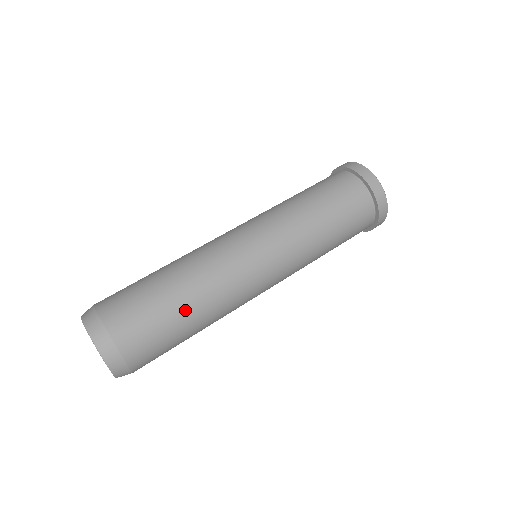
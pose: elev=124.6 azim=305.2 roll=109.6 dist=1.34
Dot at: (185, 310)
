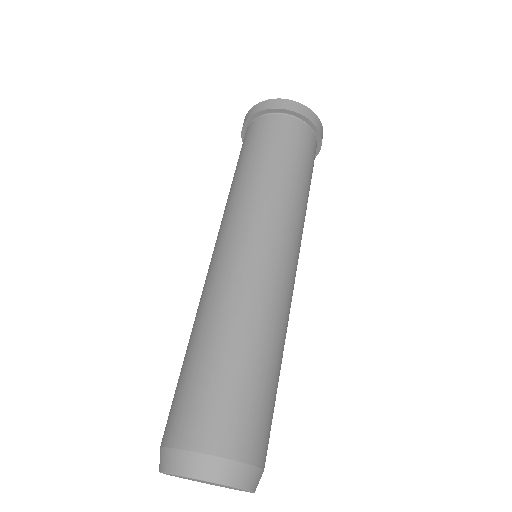
Dot at: (274, 367)
